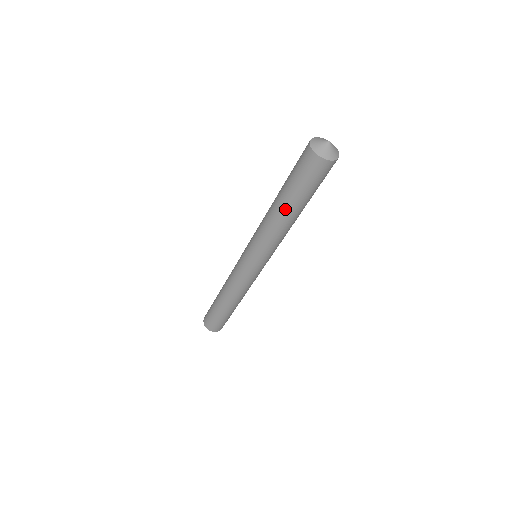
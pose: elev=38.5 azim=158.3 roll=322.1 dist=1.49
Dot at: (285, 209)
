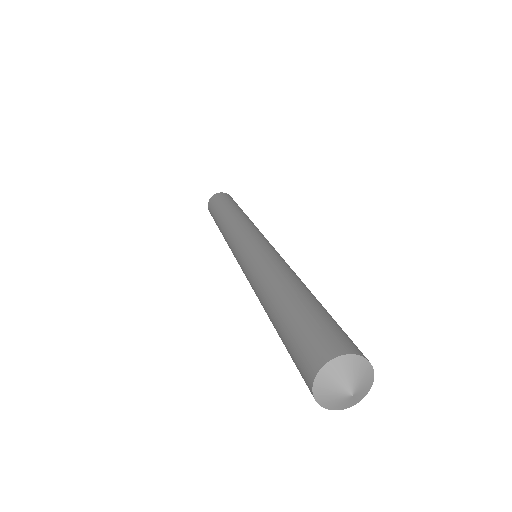
Dot at: occluded
